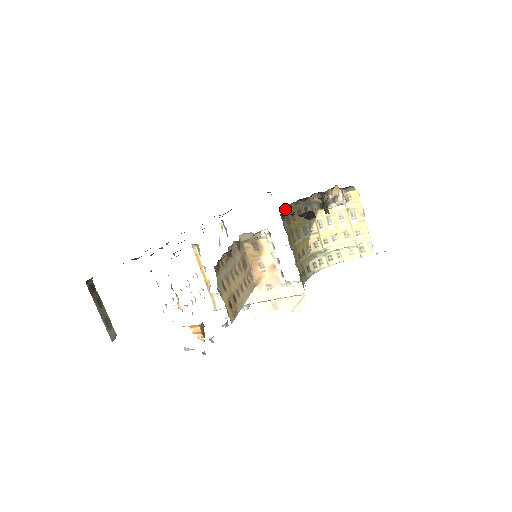
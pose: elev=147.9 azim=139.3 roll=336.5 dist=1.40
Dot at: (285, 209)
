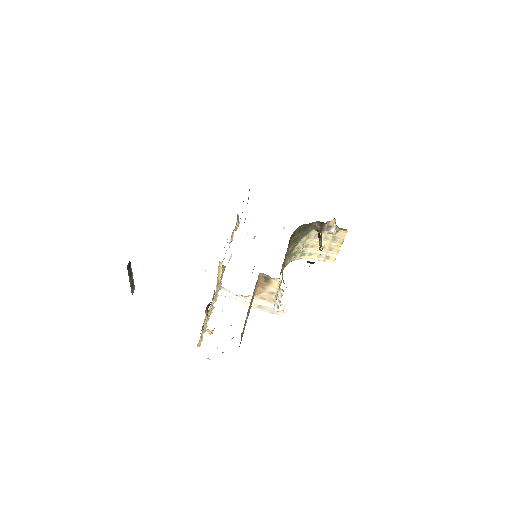
Dot at: (292, 234)
